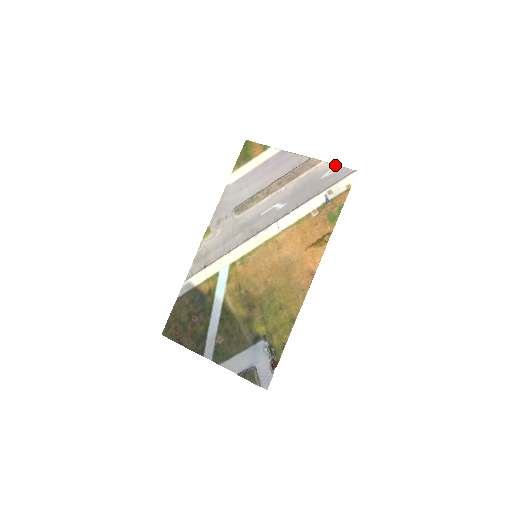
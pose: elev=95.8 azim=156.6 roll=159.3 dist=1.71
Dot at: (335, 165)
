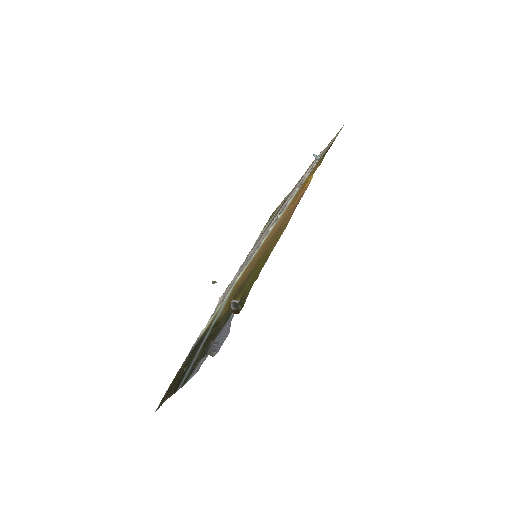
Dot at: occluded
